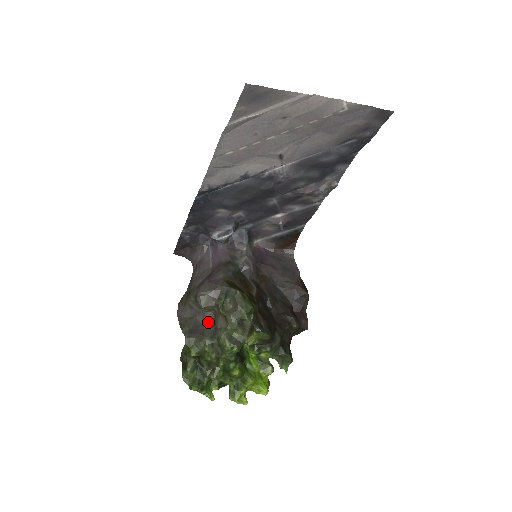
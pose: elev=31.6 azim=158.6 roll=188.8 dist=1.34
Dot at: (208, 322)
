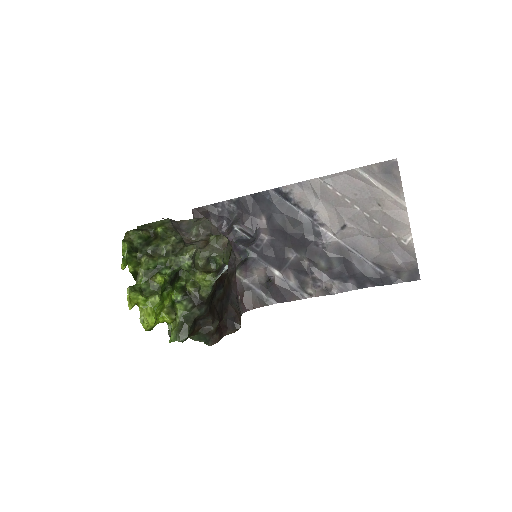
Dot at: (184, 239)
